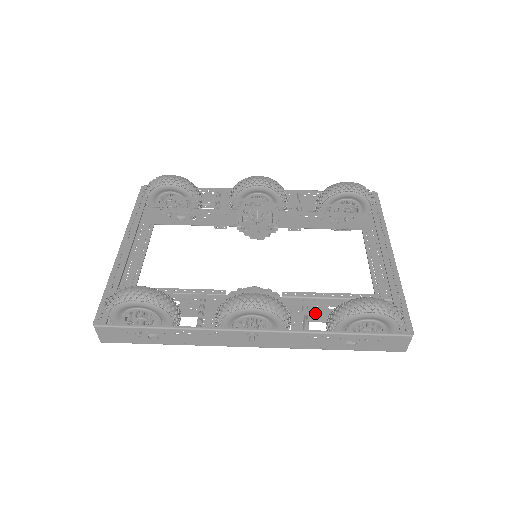
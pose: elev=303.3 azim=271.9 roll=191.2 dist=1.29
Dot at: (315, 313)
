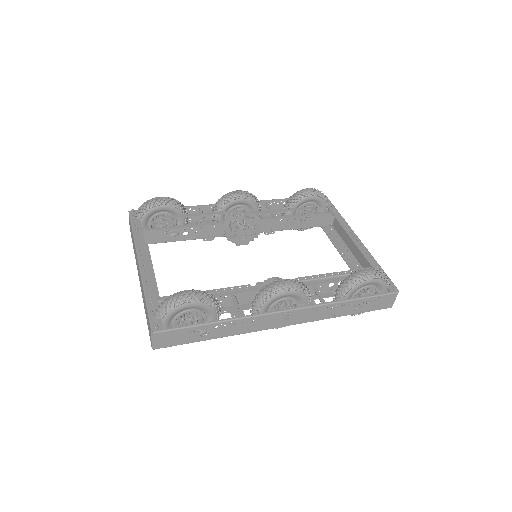
Dot at: occluded
